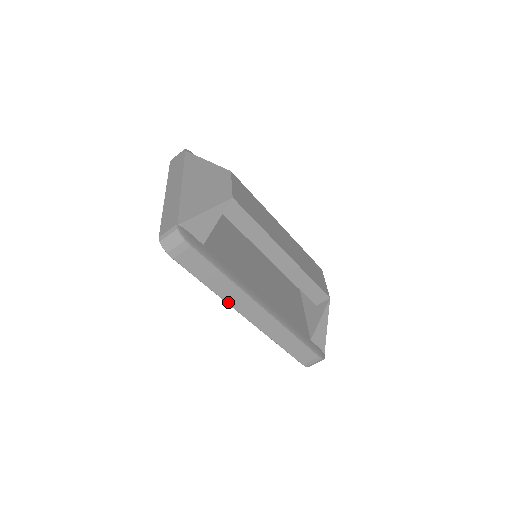
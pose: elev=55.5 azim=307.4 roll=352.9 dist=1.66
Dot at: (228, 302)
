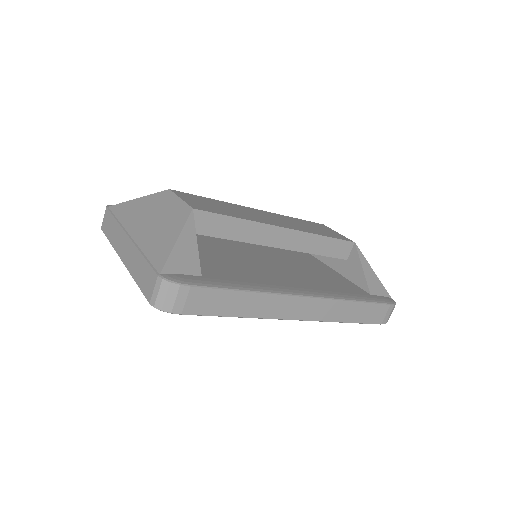
Dot at: (270, 317)
